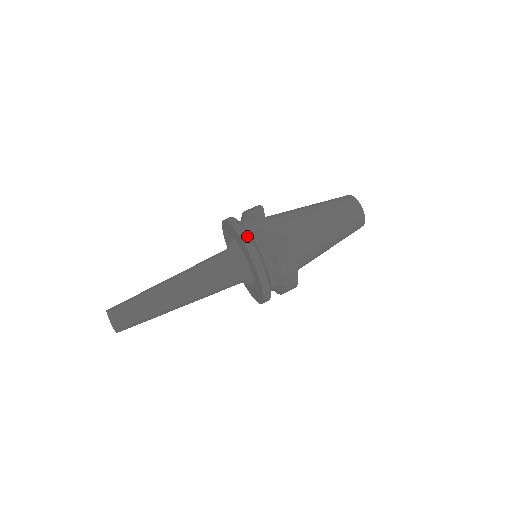
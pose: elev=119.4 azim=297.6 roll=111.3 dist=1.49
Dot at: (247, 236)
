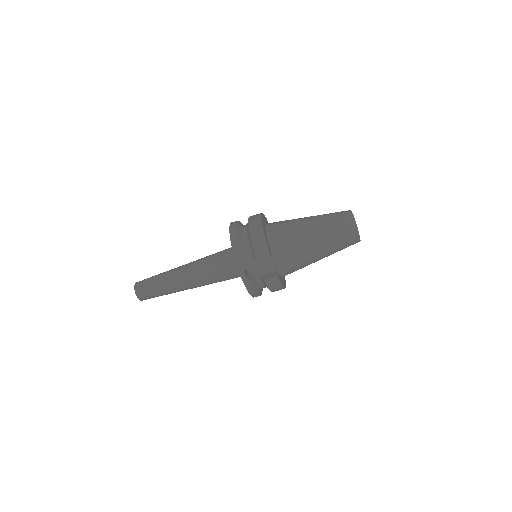
Dot at: (252, 288)
